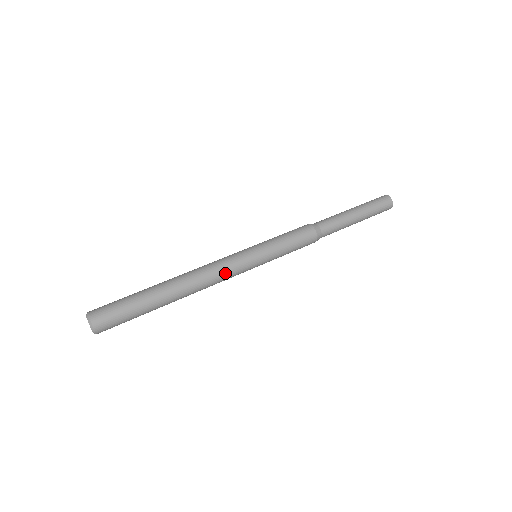
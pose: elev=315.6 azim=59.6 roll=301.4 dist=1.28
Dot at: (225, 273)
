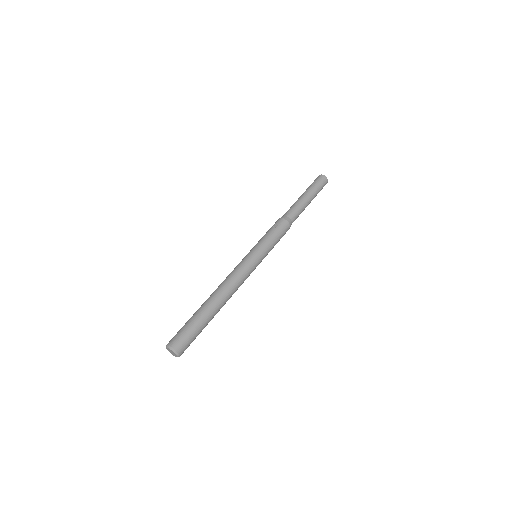
Dot at: occluded
